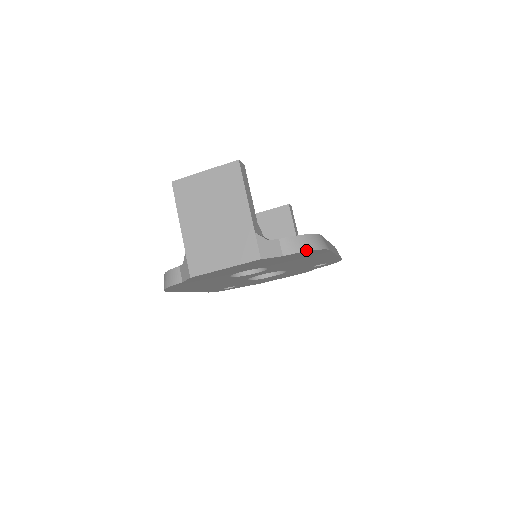
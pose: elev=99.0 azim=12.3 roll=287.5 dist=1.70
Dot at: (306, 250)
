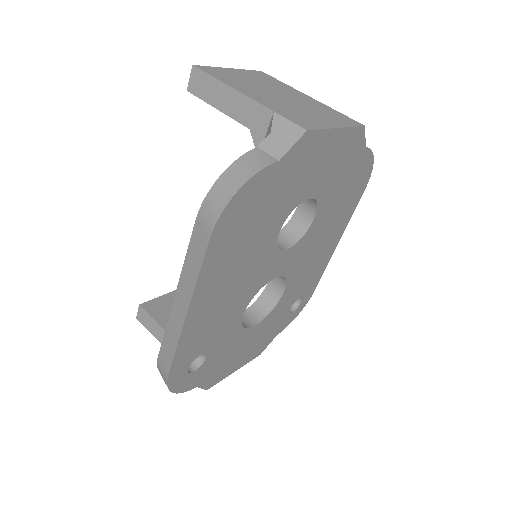
Dot at: (372, 154)
